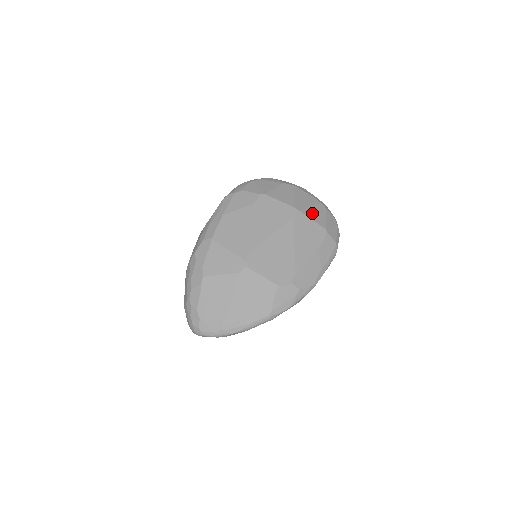
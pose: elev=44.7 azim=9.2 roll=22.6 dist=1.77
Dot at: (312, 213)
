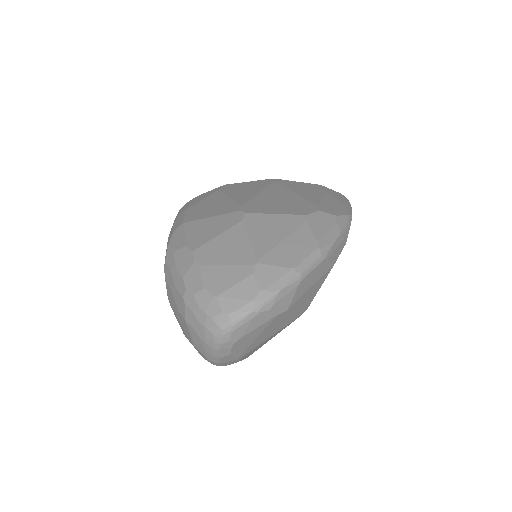
Dot at: occluded
